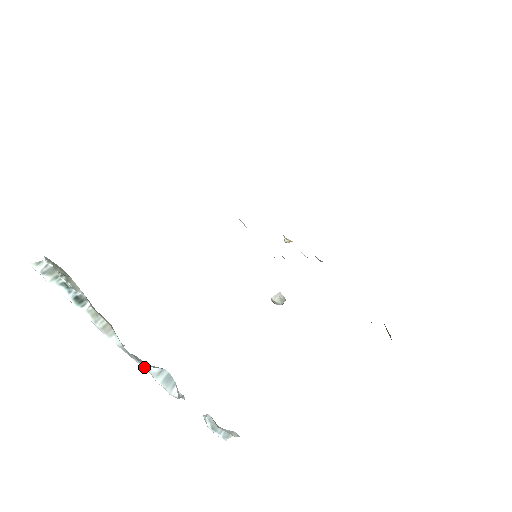
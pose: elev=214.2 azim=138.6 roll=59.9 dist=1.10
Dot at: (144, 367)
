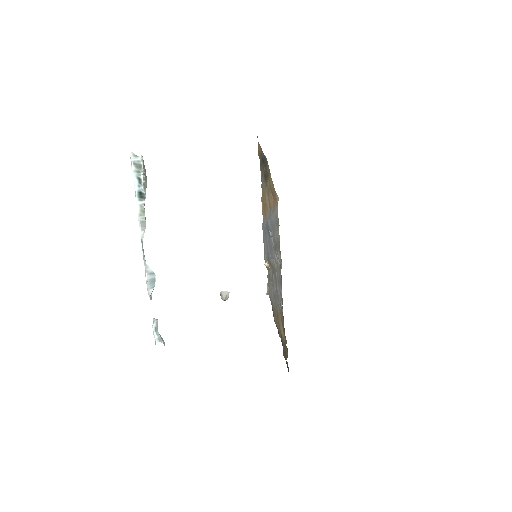
Dot at: (145, 263)
